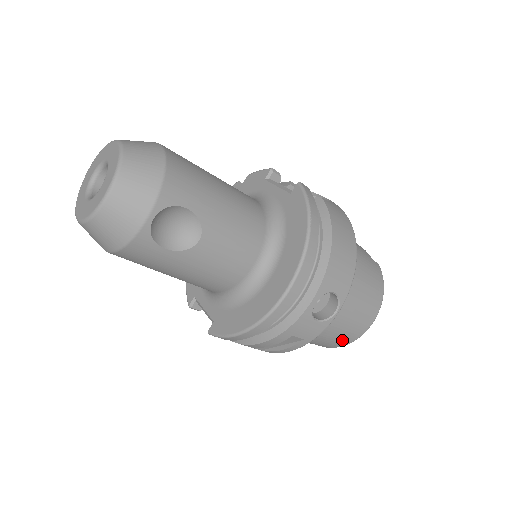
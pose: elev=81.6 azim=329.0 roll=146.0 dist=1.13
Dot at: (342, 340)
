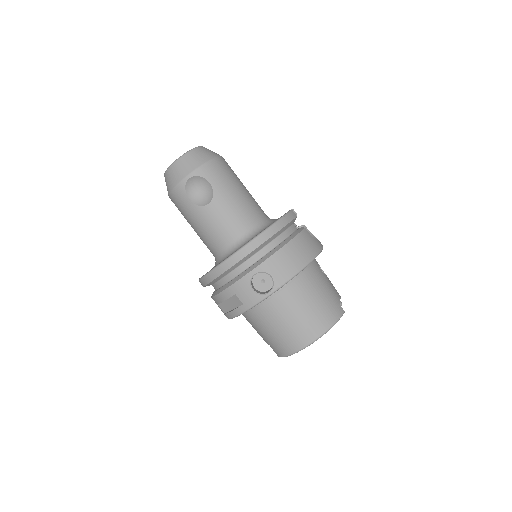
Dot at: (284, 345)
